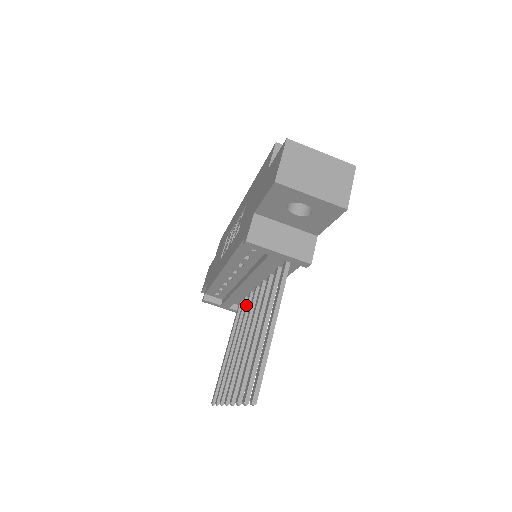
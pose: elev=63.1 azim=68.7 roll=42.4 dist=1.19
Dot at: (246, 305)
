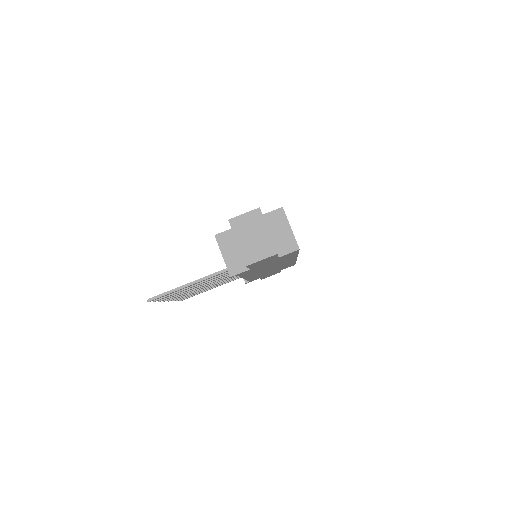
Dot at: occluded
